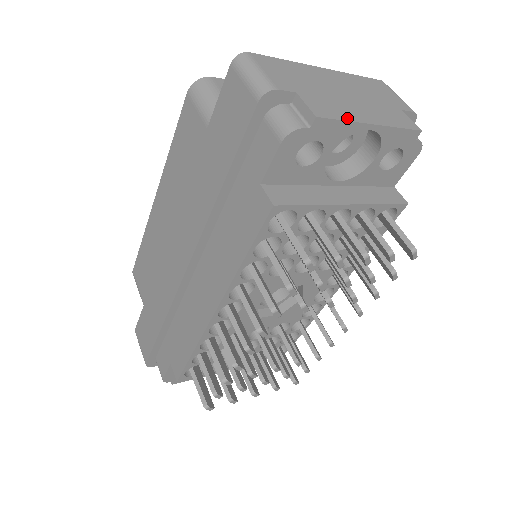
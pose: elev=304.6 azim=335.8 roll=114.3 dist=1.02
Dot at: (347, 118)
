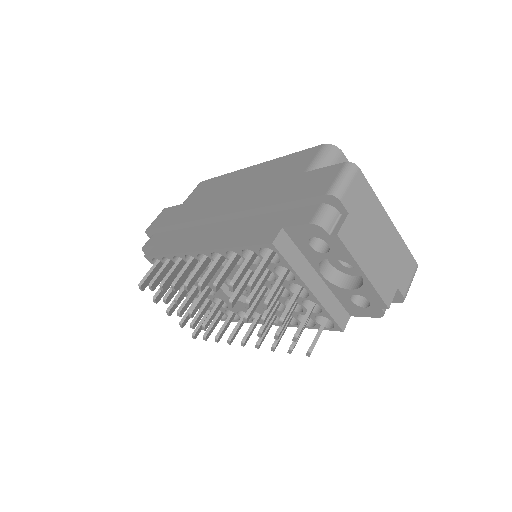
Dot at: (354, 254)
